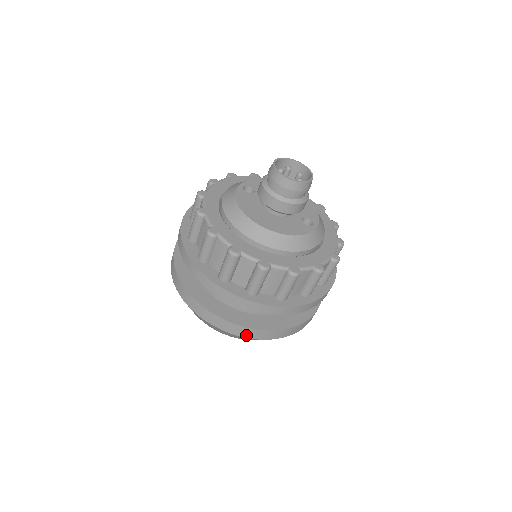
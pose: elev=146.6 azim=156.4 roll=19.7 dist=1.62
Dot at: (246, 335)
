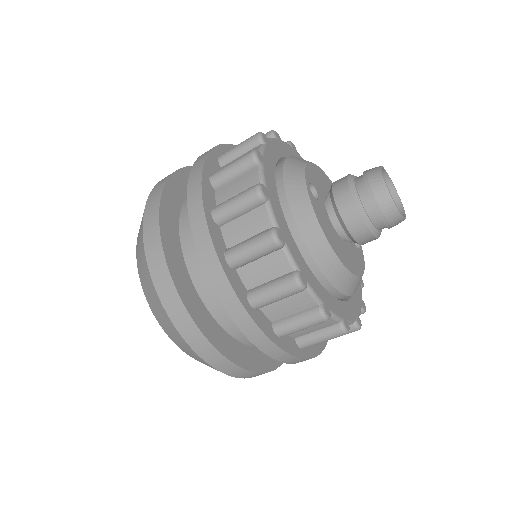
Dot at: (255, 376)
